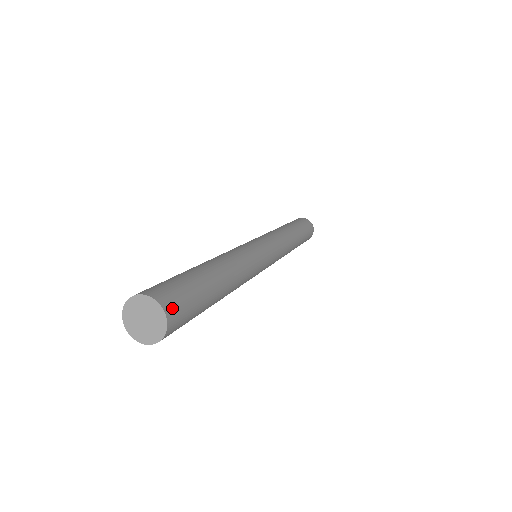
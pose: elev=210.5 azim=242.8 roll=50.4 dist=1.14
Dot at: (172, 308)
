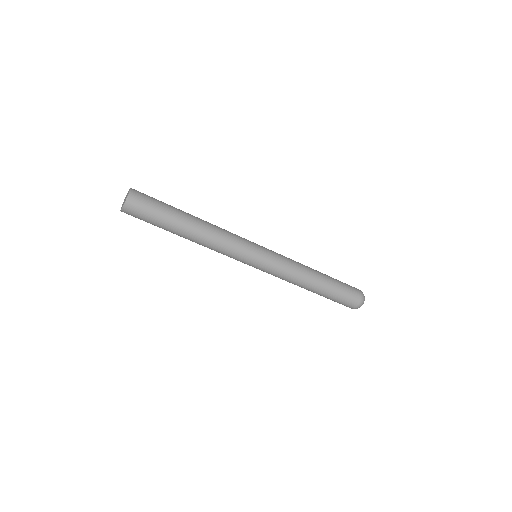
Dot at: (136, 195)
